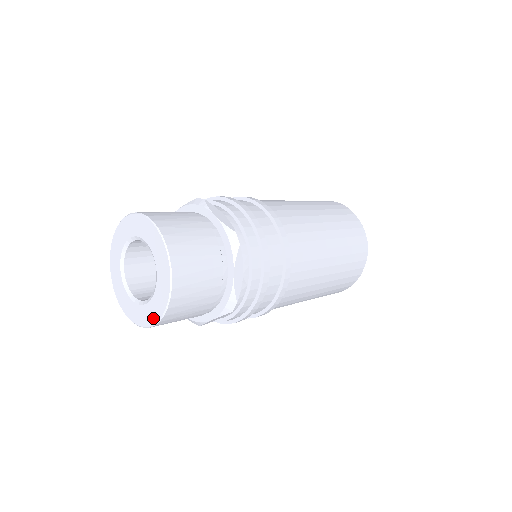
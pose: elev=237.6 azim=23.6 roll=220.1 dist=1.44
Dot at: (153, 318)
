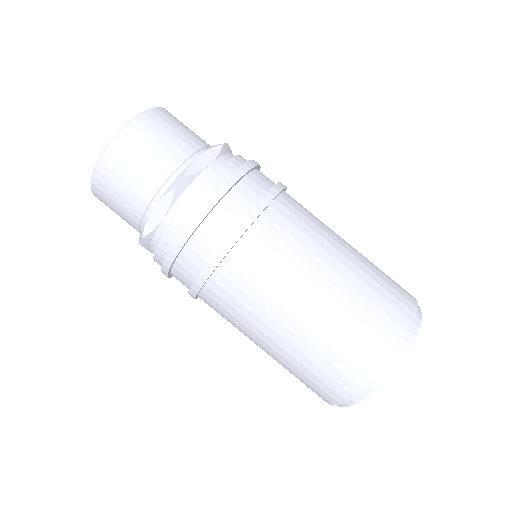
Dot at: (105, 154)
